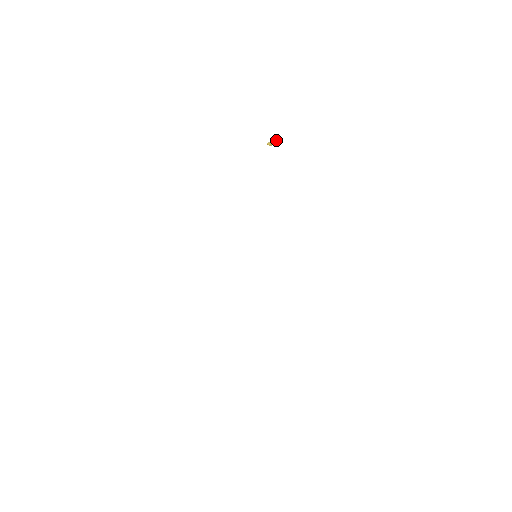
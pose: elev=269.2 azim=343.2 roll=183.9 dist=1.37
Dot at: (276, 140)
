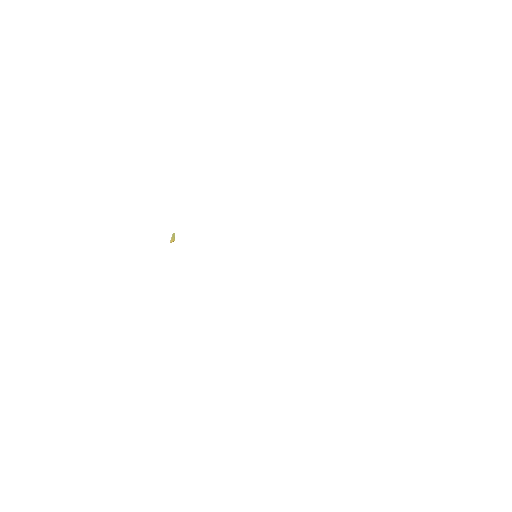
Dot at: (173, 234)
